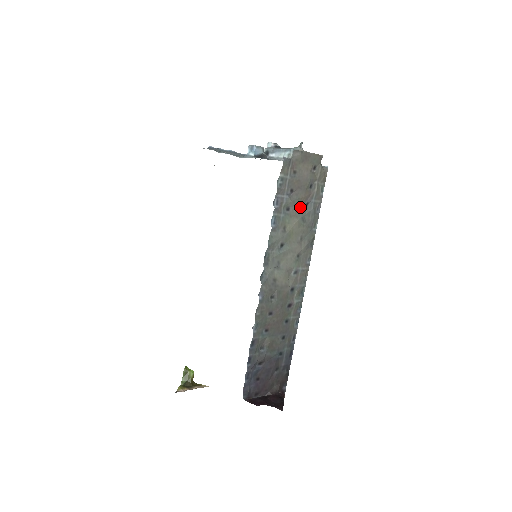
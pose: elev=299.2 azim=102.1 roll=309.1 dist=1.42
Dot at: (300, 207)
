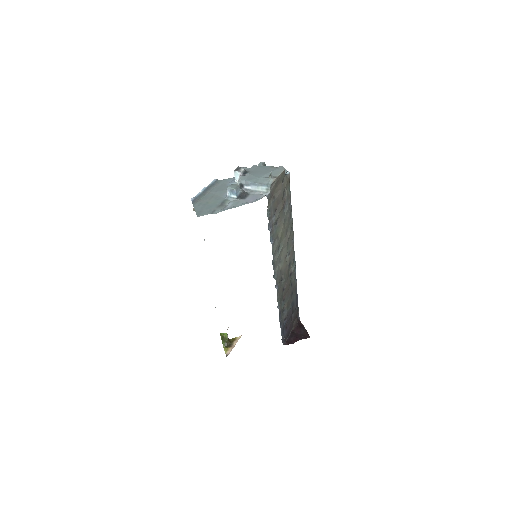
Dot at: (282, 215)
